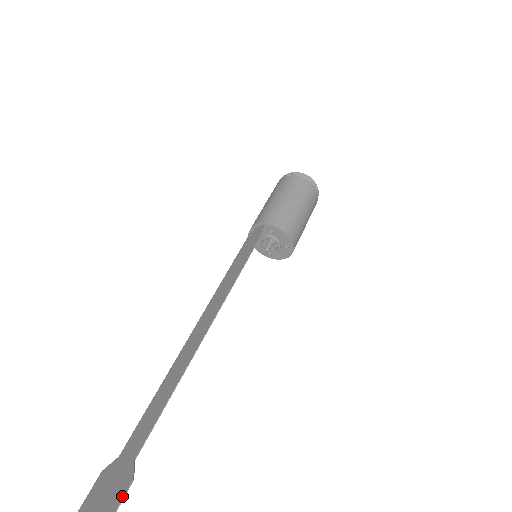
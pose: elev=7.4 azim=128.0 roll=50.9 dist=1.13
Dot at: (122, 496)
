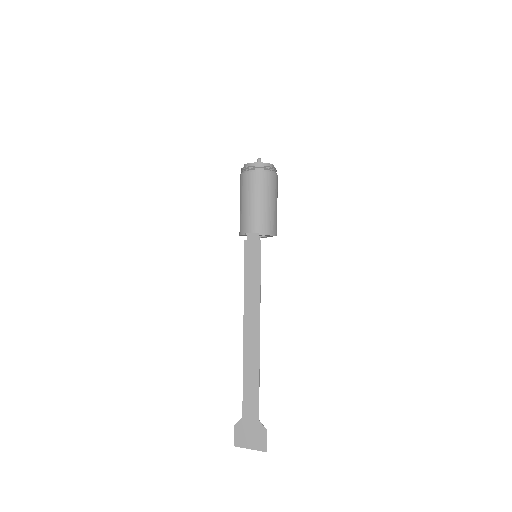
Dot at: (266, 439)
